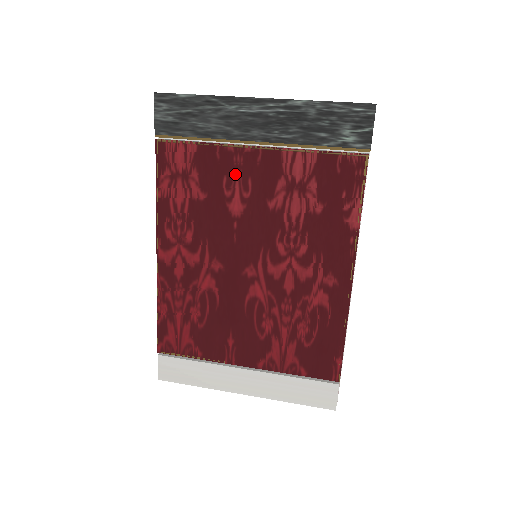
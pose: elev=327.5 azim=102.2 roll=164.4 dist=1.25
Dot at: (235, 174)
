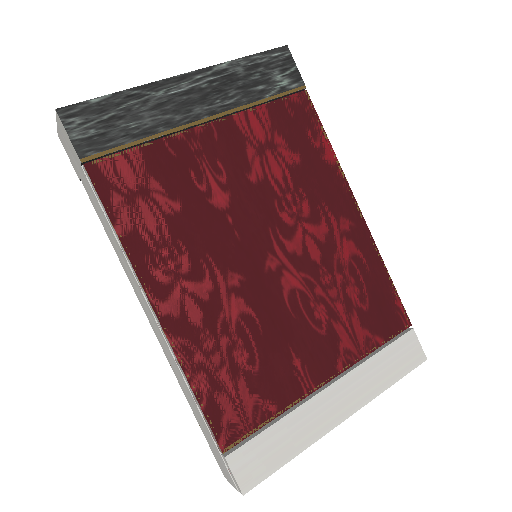
Dot at: (200, 162)
